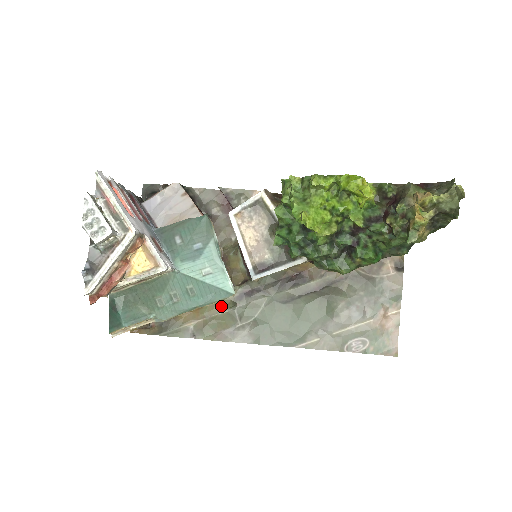
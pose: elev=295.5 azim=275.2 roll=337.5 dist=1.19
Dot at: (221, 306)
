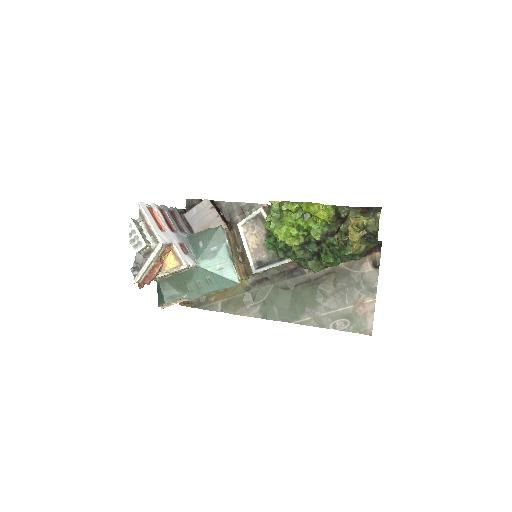
Dot at: (240, 290)
